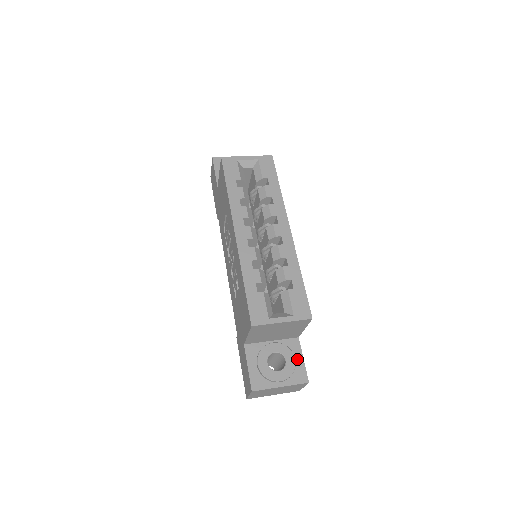
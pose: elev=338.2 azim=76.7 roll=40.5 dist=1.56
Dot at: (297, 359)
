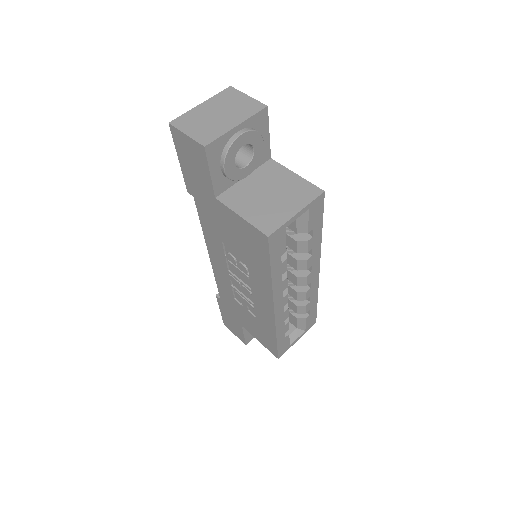
Dot at: occluded
